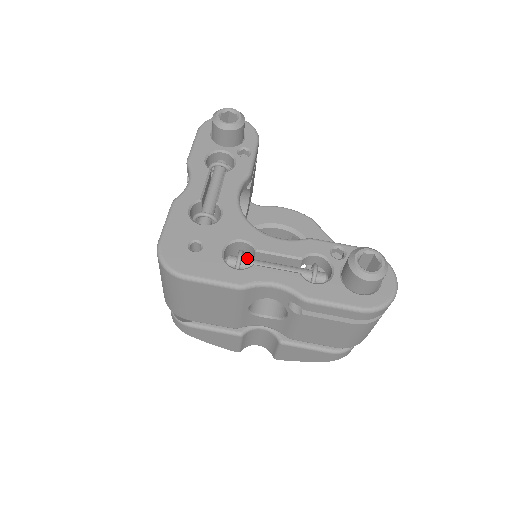
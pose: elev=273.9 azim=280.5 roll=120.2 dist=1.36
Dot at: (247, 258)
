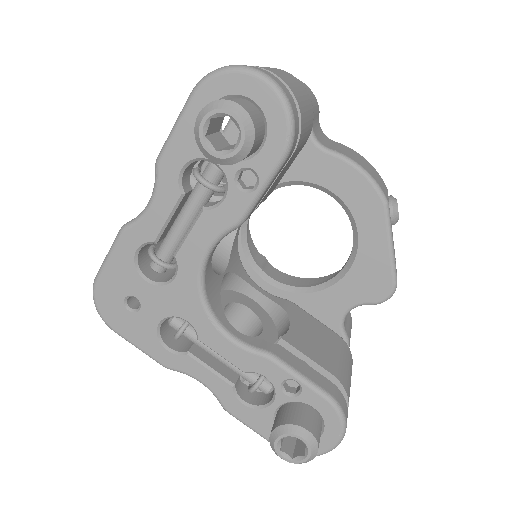
Dot at: (192, 331)
